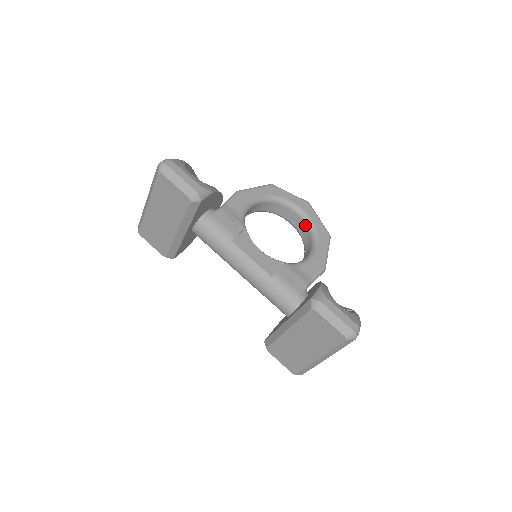
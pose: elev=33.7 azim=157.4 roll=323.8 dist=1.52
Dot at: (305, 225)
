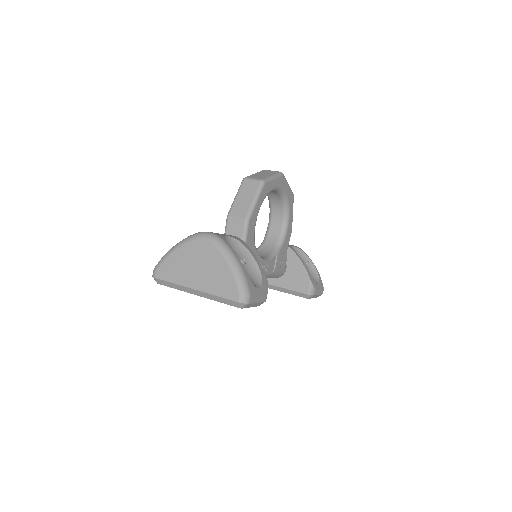
Dot at: (279, 196)
